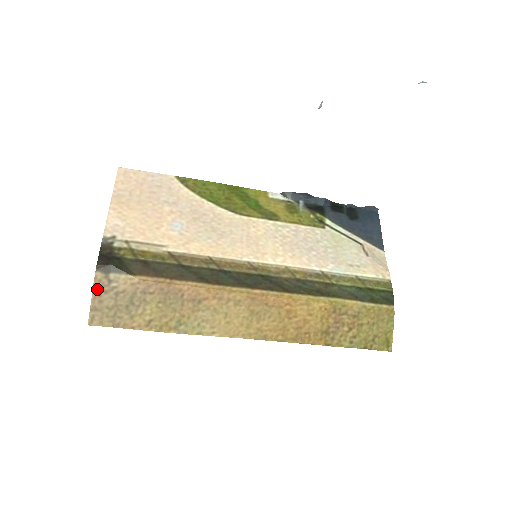
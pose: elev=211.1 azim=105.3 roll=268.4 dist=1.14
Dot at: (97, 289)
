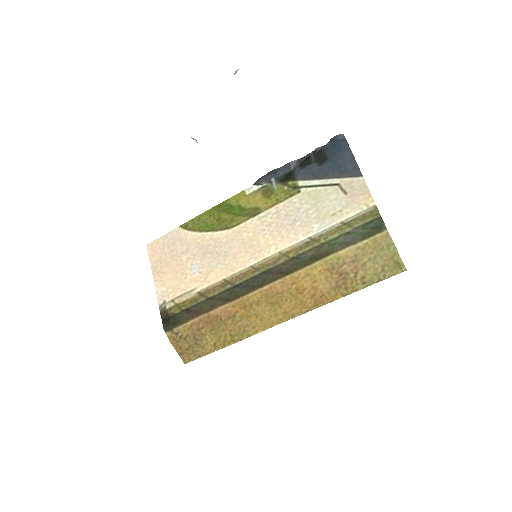
Dot at: (173, 342)
